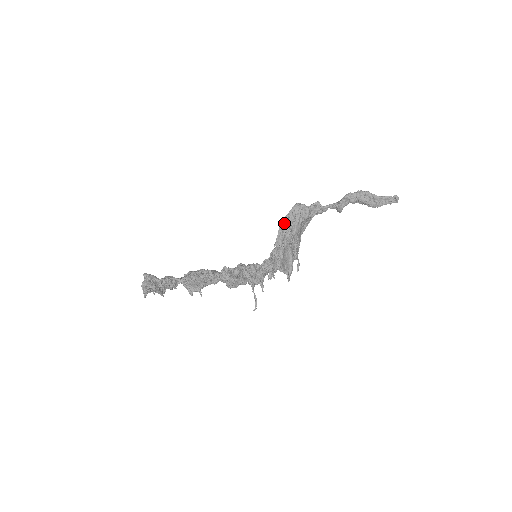
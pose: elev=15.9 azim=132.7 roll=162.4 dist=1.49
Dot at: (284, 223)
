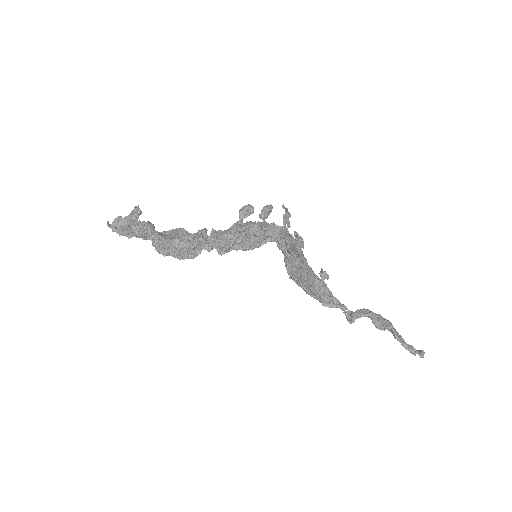
Dot at: occluded
